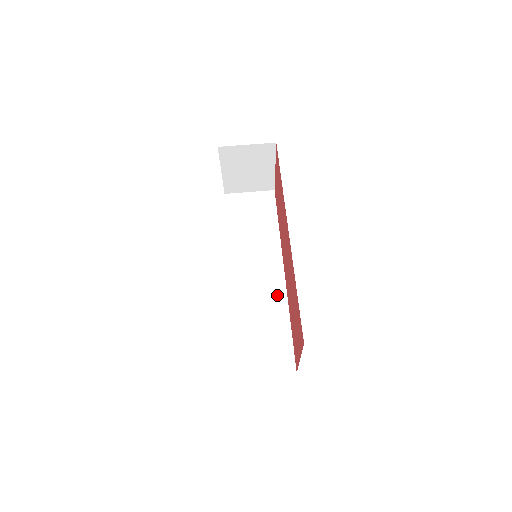
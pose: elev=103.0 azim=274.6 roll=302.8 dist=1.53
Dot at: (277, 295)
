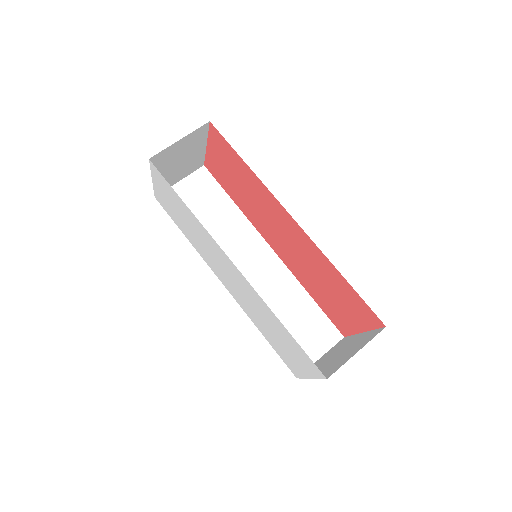
Dot at: (281, 276)
